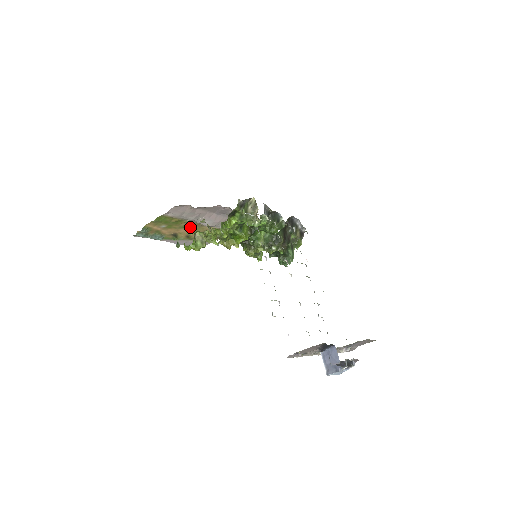
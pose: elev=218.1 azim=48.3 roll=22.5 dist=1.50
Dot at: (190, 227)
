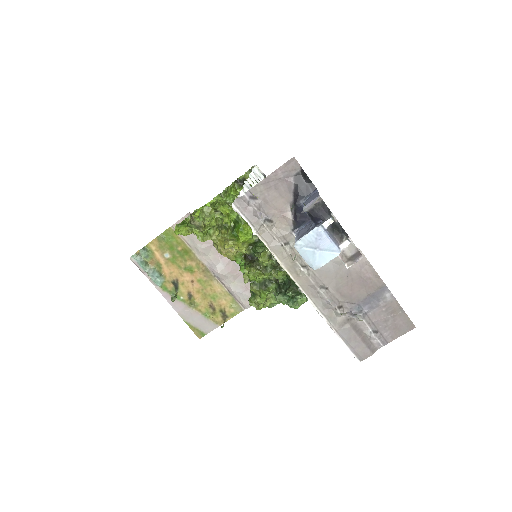
Dot at: (196, 274)
